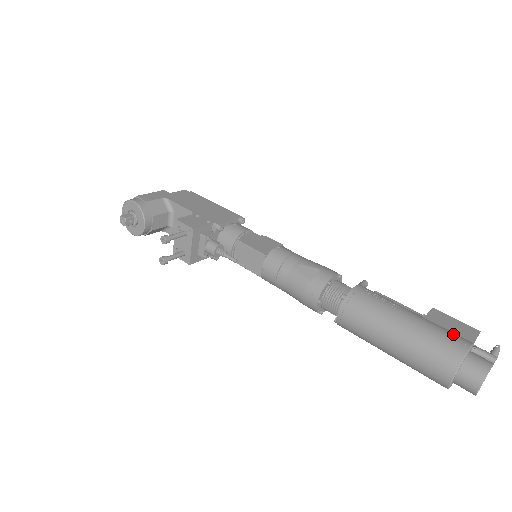
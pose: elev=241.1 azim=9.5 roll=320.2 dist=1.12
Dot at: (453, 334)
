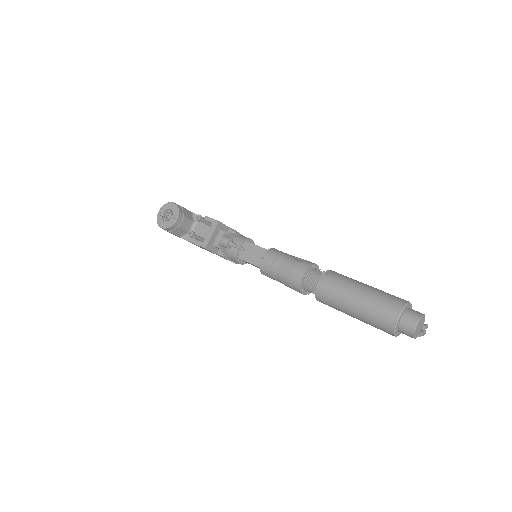
Dot at: occluded
